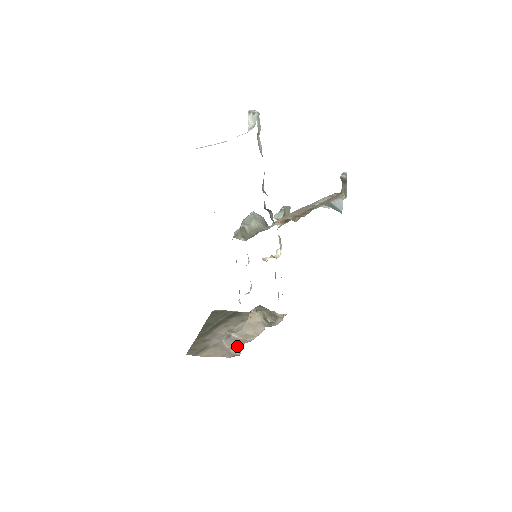
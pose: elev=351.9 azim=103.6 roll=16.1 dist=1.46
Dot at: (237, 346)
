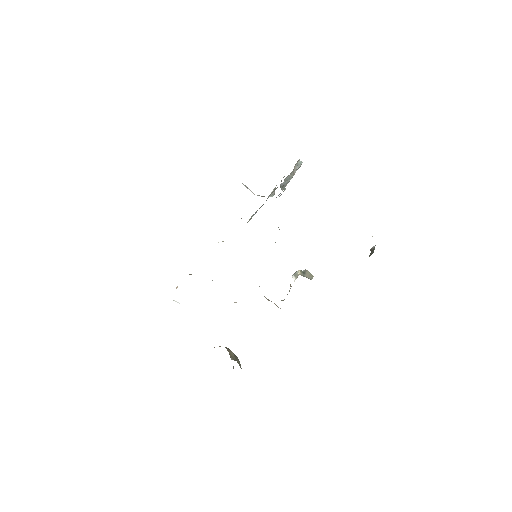
Dot at: occluded
